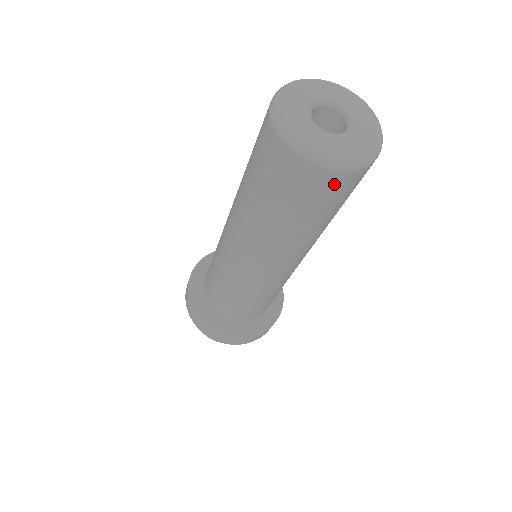
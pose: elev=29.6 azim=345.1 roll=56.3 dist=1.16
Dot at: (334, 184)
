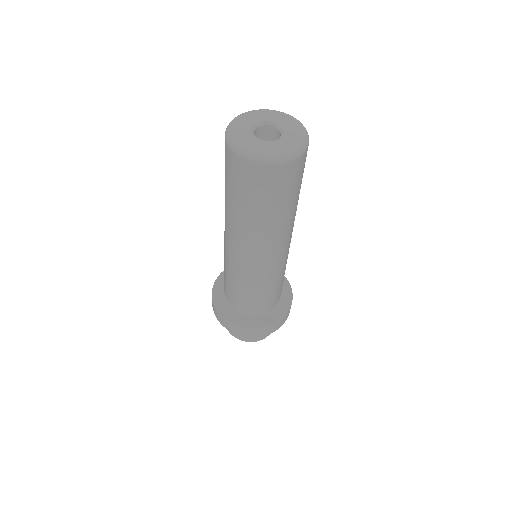
Dot at: (271, 175)
